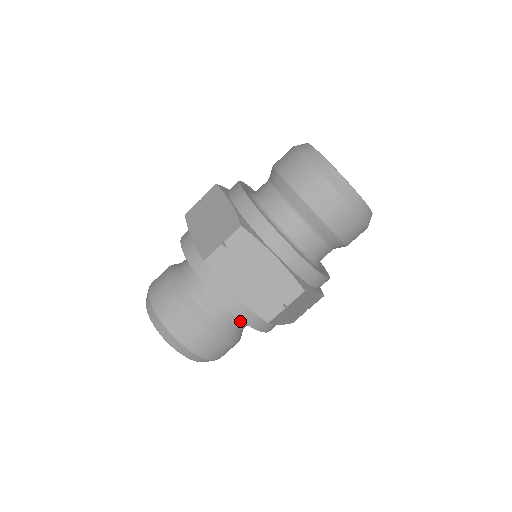
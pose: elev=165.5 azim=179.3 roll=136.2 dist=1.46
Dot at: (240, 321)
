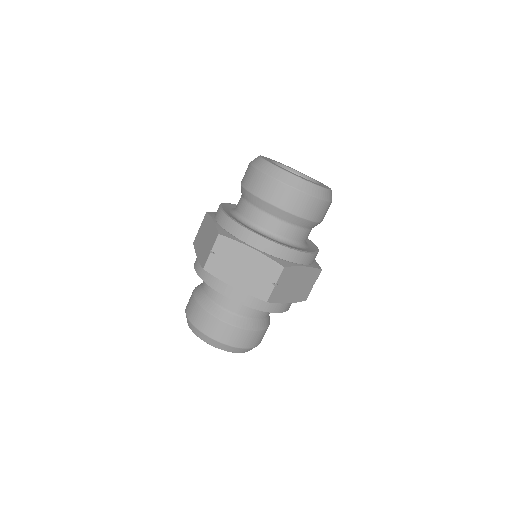
Dot at: occluded
